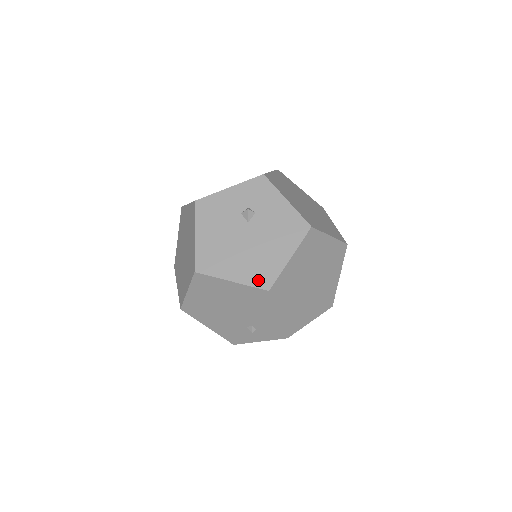
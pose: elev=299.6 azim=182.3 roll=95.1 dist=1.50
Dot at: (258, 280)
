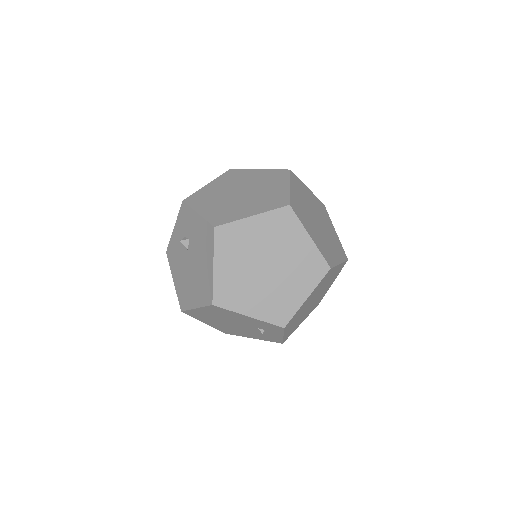
Dot at: (205, 299)
